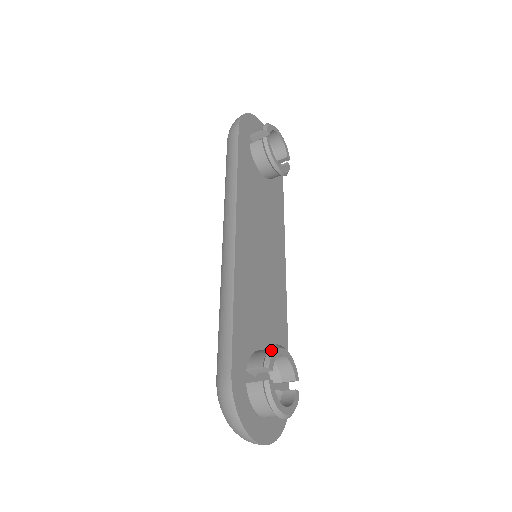
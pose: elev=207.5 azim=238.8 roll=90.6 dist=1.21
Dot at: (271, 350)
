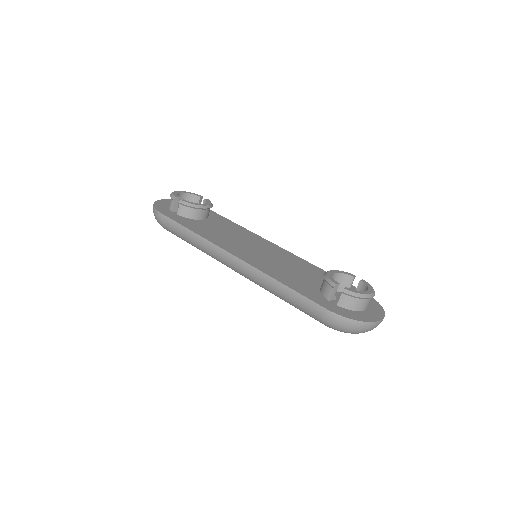
Dot at: (325, 277)
